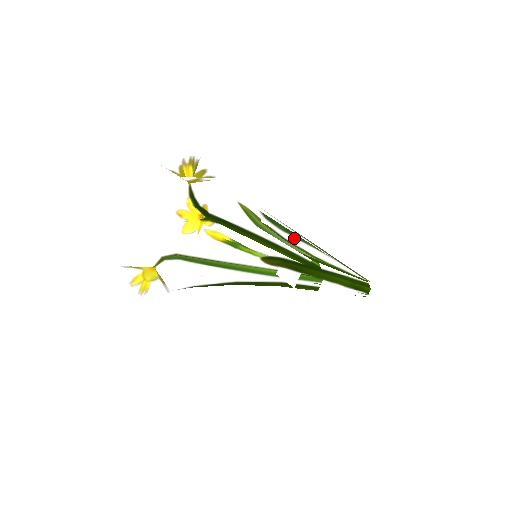
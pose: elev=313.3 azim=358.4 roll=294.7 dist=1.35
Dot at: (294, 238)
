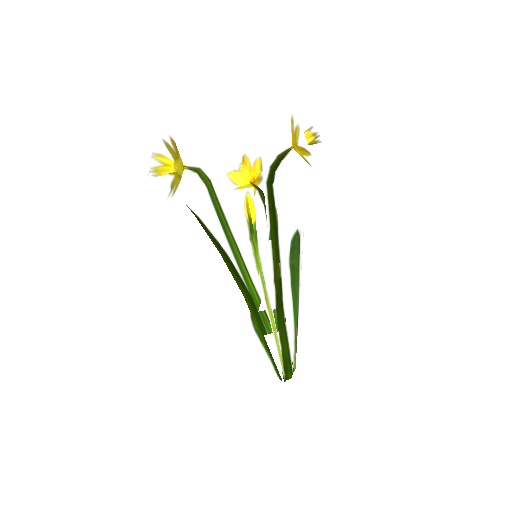
Dot at: (289, 278)
